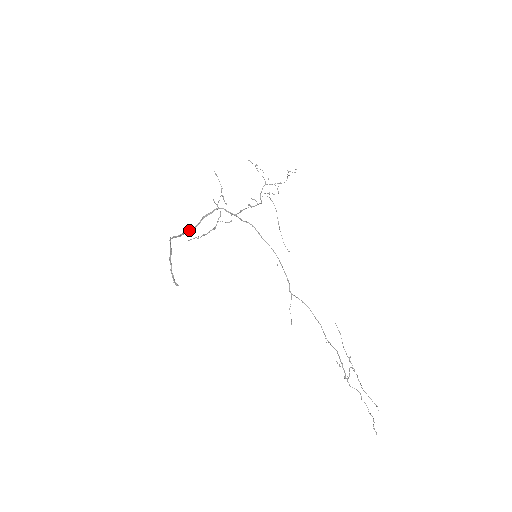
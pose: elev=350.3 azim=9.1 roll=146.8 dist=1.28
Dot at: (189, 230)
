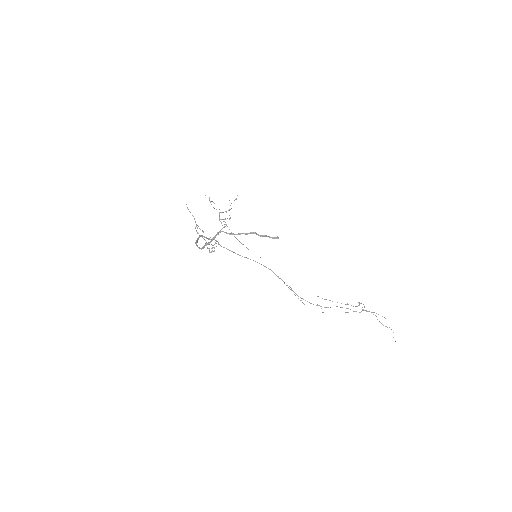
Dot at: occluded
